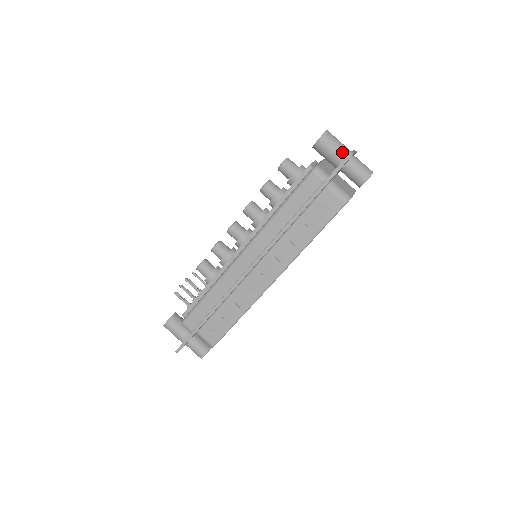
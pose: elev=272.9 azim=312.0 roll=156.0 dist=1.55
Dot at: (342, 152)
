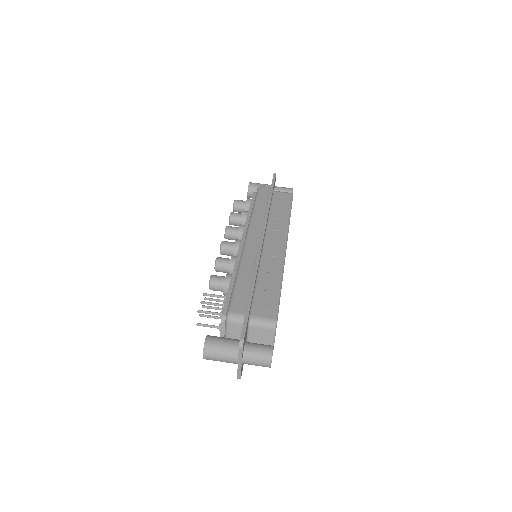
Dot at: occluded
